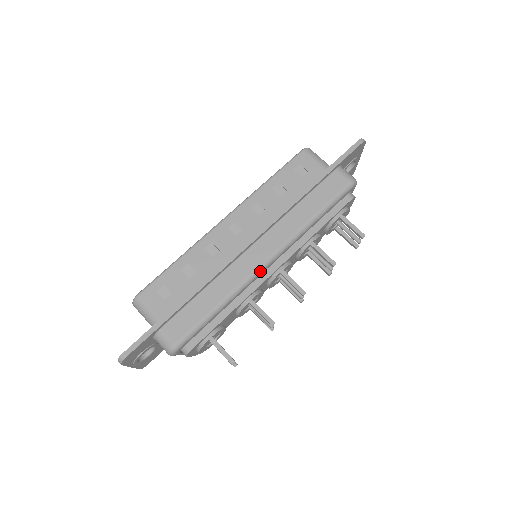
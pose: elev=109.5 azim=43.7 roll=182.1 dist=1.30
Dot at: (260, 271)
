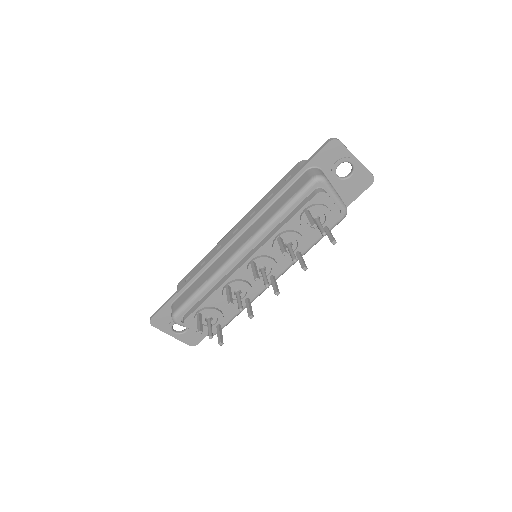
Dot at: (232, 260)
